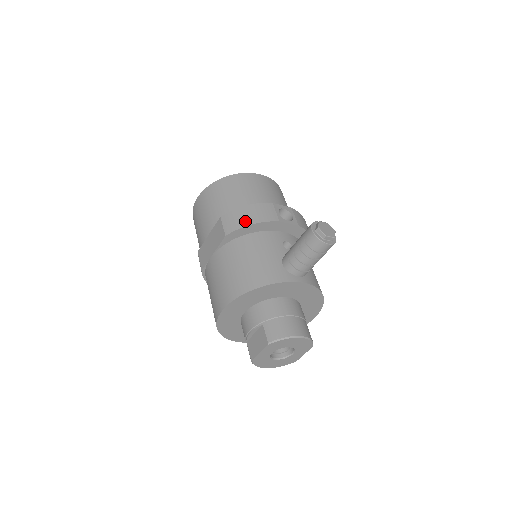
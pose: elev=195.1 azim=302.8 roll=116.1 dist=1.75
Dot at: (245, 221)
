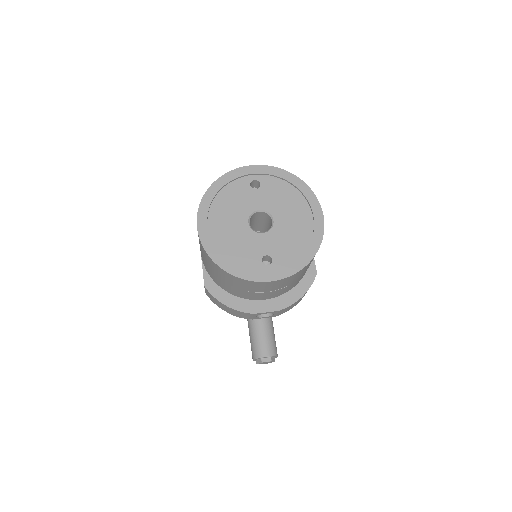
Dot at: (221, 308)
